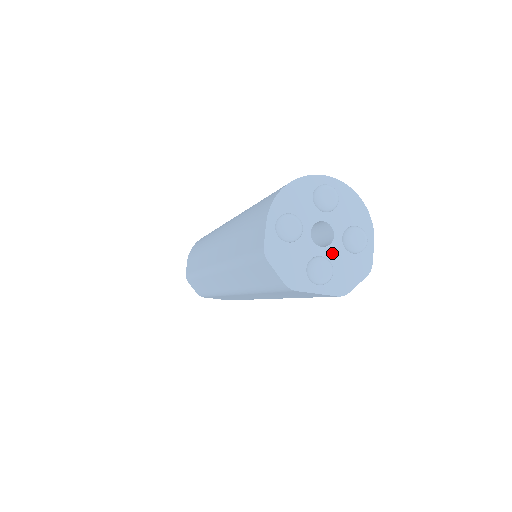
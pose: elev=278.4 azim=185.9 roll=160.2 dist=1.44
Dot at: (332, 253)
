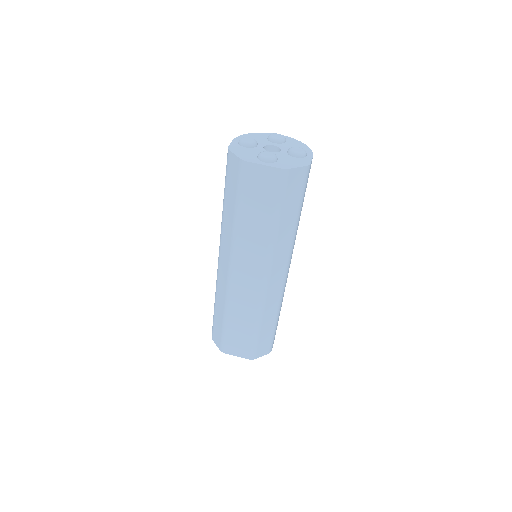
Dot at: (278, 155)
